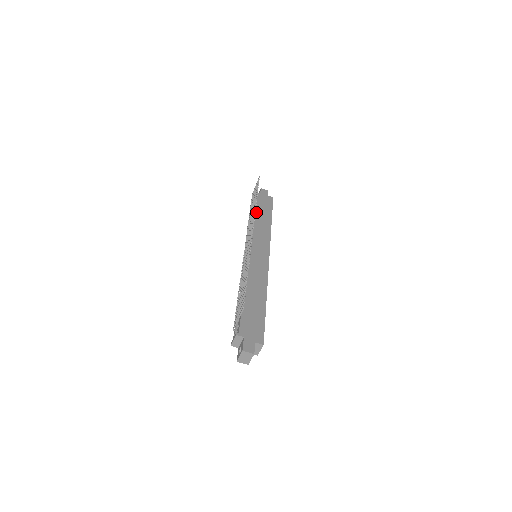
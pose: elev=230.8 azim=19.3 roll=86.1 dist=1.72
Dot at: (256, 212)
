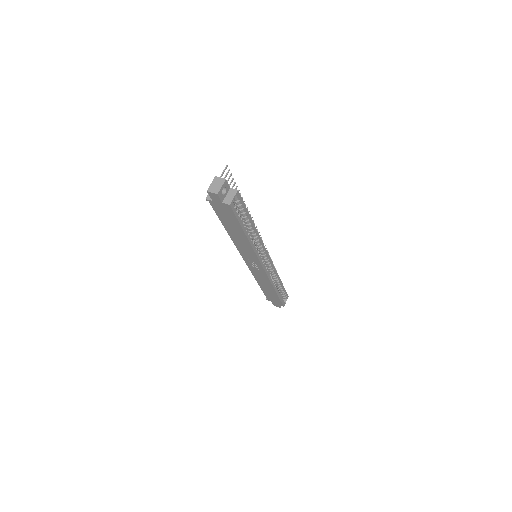
Dot at: occluded
